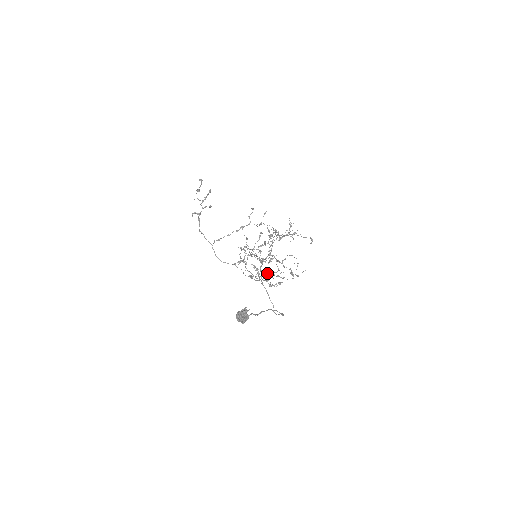
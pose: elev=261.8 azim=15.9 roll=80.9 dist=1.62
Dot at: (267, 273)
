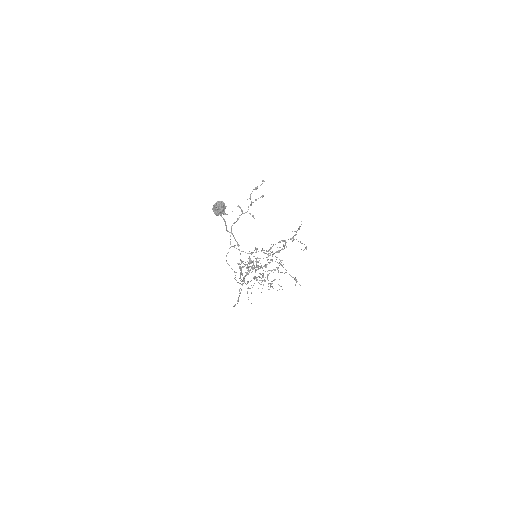
Dot at: (255, 248)
